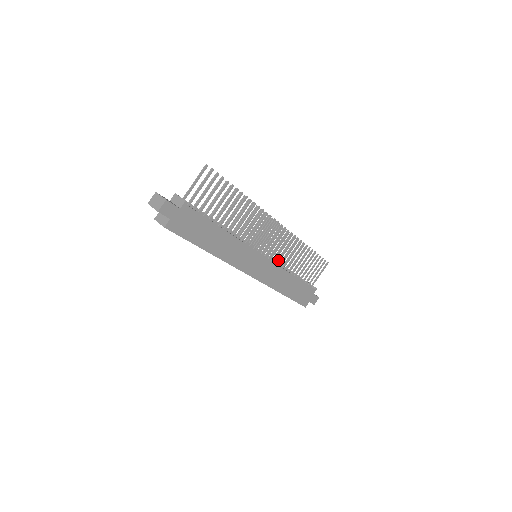
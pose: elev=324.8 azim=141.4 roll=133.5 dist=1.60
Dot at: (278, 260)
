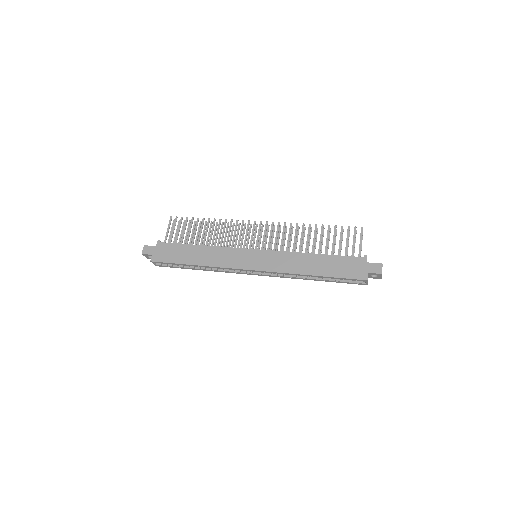
Dot at: (281, 249)
